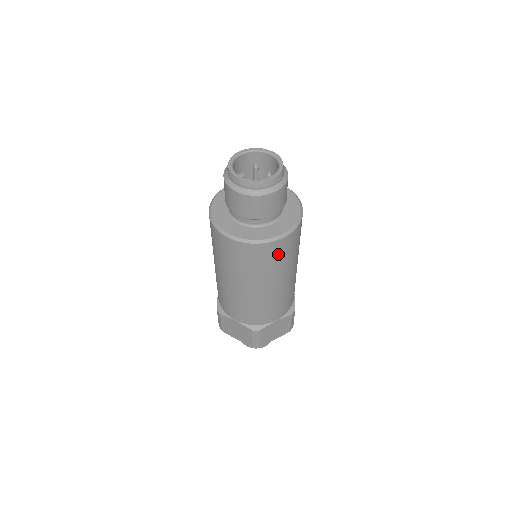
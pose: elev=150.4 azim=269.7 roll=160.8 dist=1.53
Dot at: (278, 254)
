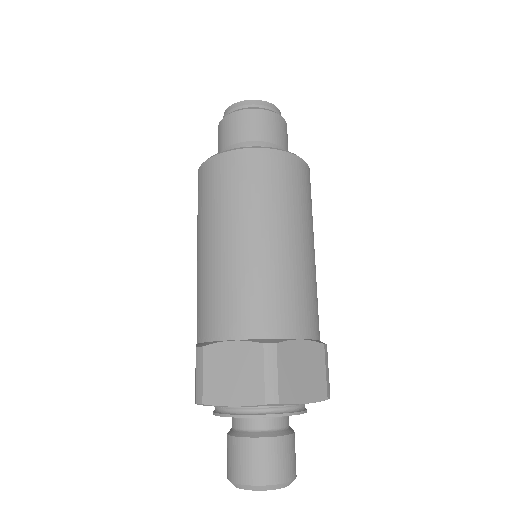
Dot at: (290, 179)
